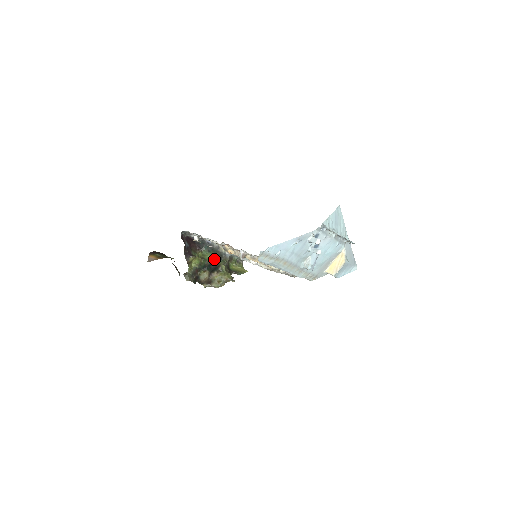
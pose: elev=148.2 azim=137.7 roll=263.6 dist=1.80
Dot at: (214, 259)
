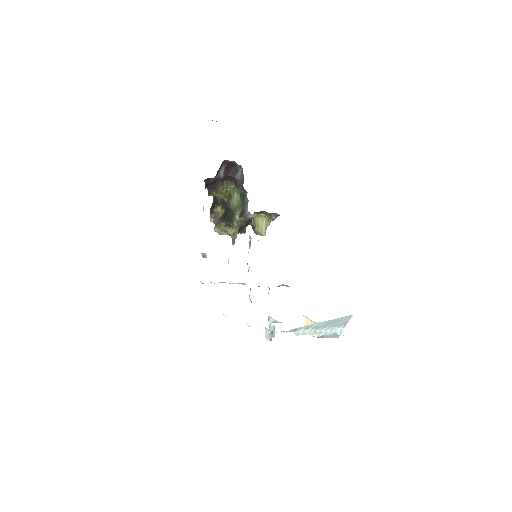
Dot at: (236, 208)
